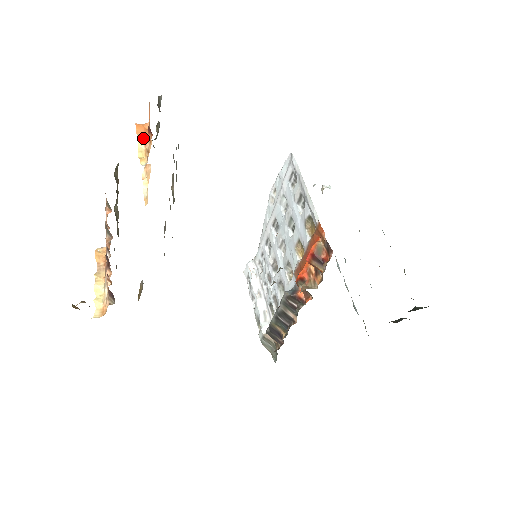
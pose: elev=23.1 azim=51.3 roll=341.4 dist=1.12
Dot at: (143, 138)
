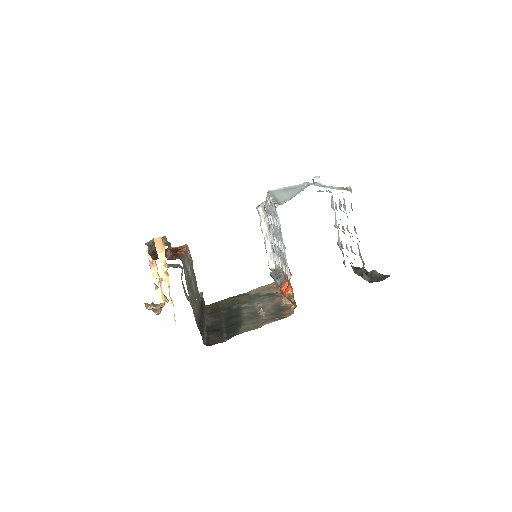
Dot at: (162, 257)
